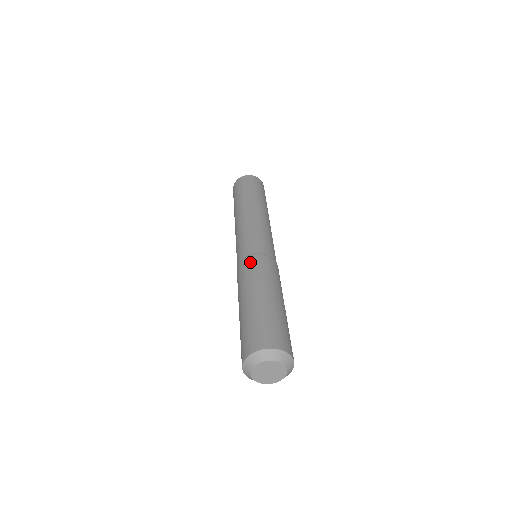
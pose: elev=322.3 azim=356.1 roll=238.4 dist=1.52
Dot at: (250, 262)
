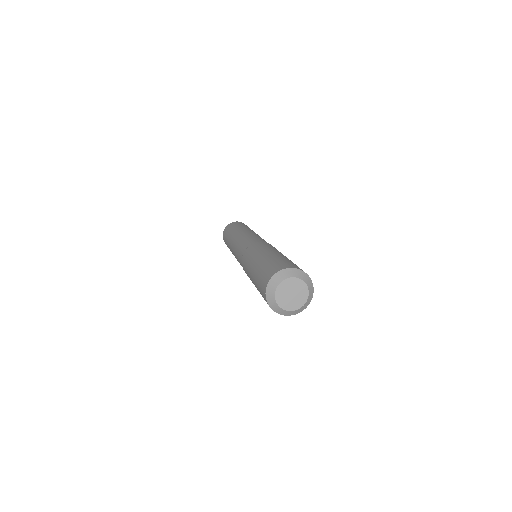
Dot at: (262, 243)
